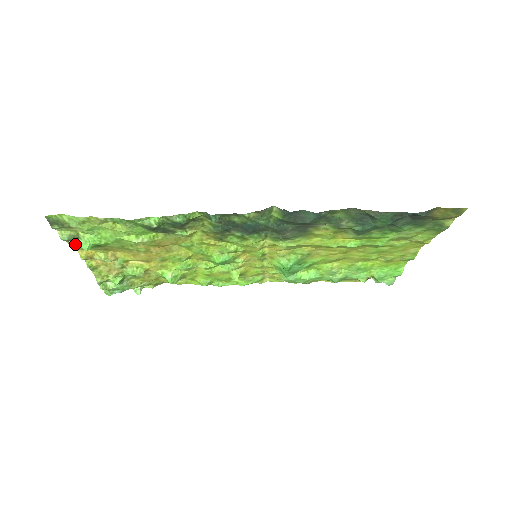
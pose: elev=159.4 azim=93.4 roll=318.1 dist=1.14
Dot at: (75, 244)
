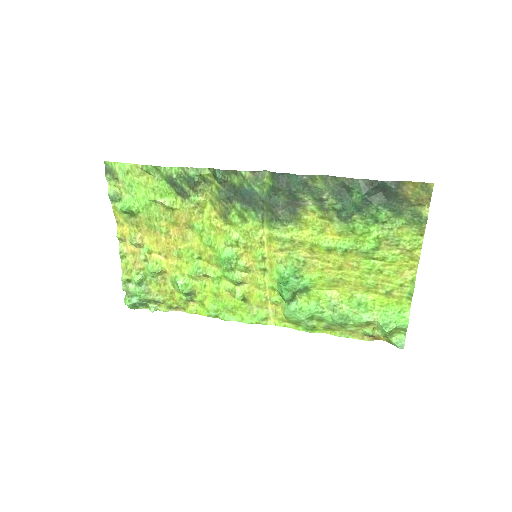
Dot at: (117, 212)
